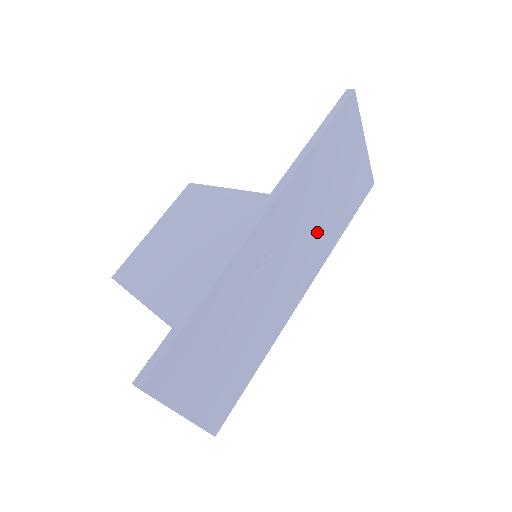
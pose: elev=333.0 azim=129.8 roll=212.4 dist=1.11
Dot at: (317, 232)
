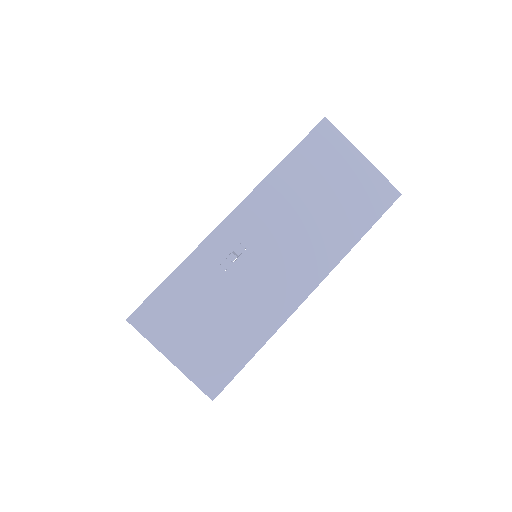
Dot at: (312, 234)
